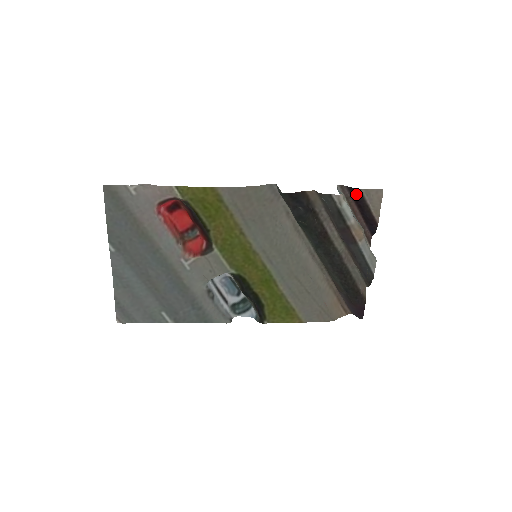
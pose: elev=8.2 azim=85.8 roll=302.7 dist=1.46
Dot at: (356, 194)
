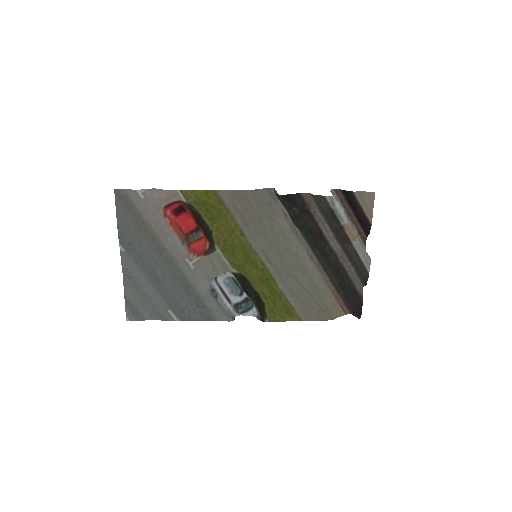
Dot at: (349, 196)
